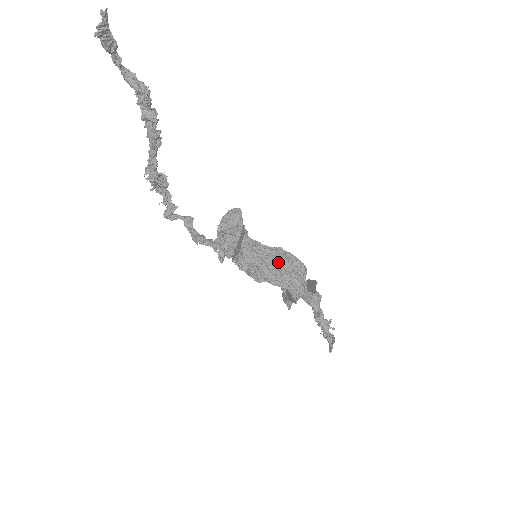
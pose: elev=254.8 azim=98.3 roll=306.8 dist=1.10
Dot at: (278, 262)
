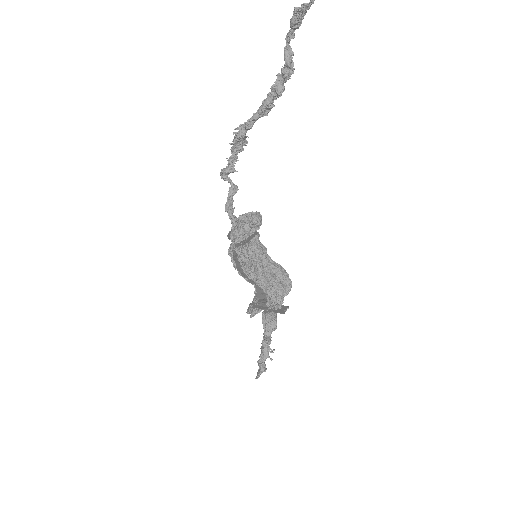
Dot at: (273, 270)
